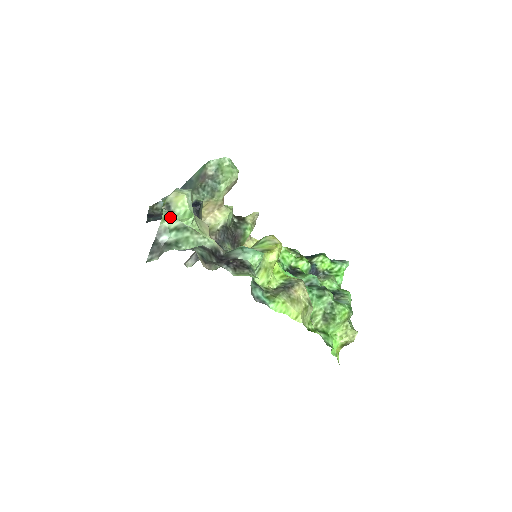
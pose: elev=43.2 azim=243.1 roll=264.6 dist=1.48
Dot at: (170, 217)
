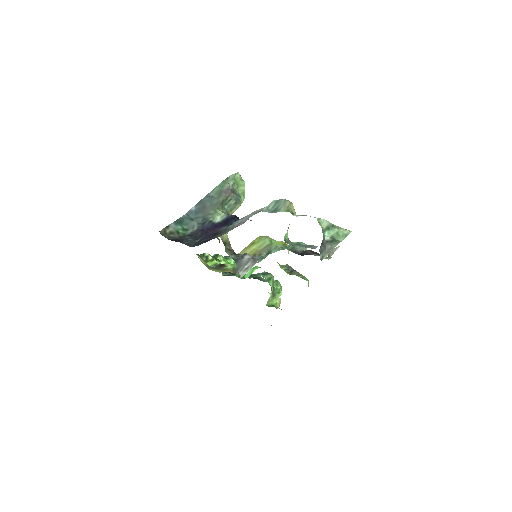
Dot at: (323, 220)
